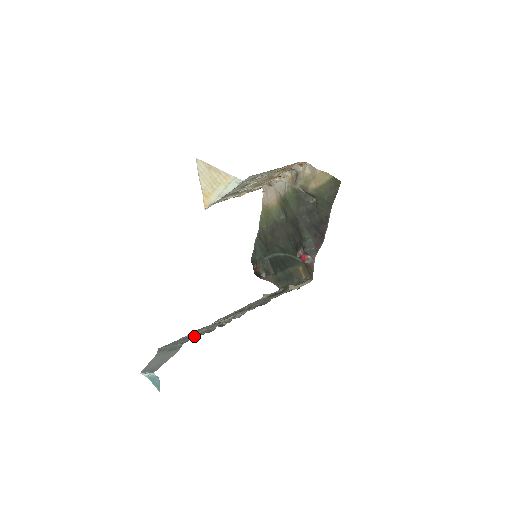
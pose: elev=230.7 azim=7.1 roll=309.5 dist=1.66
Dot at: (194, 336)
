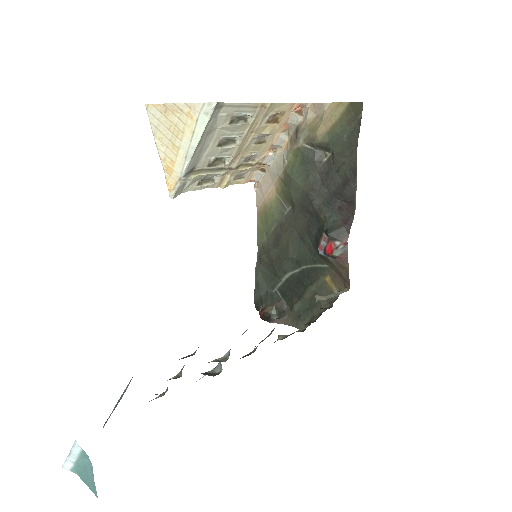
Dot at: occluded
